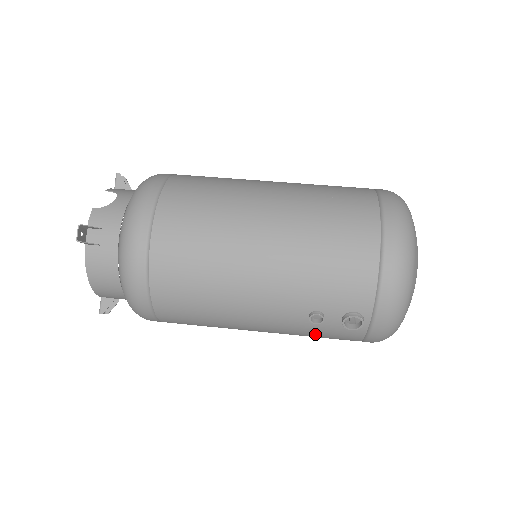
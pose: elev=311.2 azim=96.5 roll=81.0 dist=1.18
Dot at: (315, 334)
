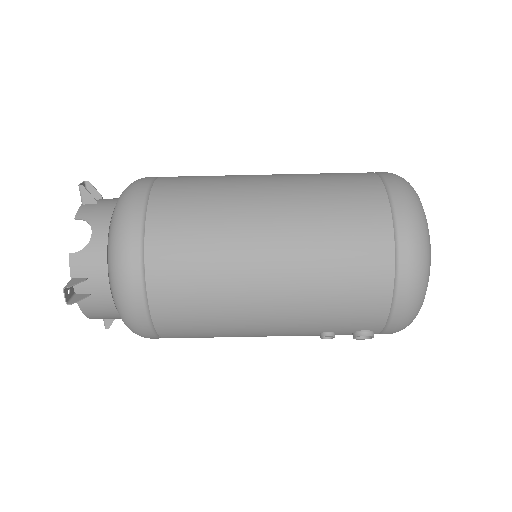
Dot at: occluded
